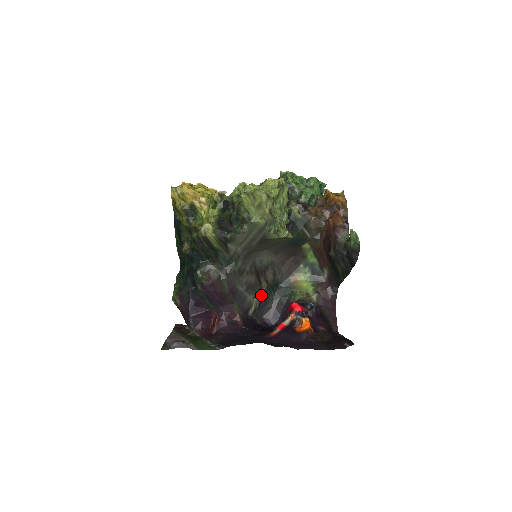
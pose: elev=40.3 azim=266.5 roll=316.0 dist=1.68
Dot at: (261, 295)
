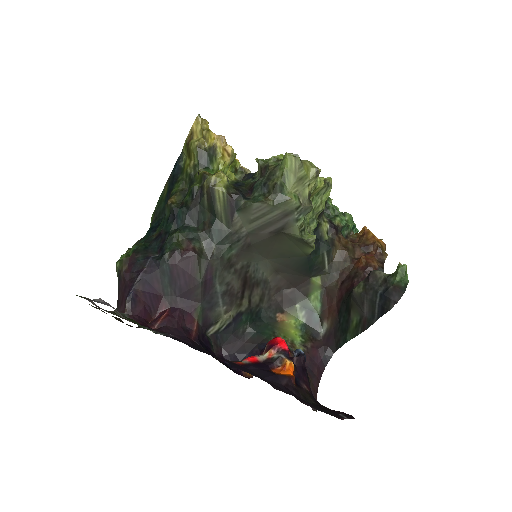
Dot at: (235, 315)
